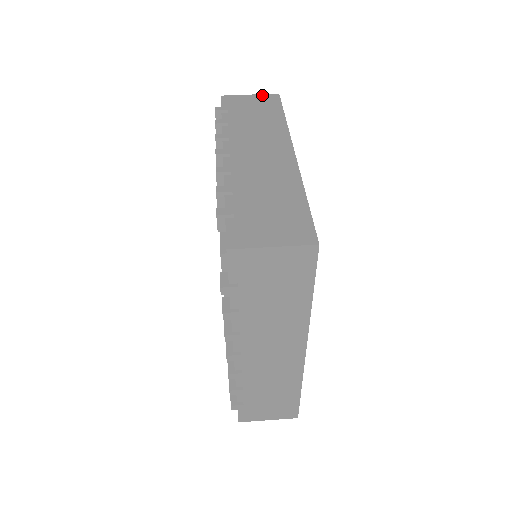
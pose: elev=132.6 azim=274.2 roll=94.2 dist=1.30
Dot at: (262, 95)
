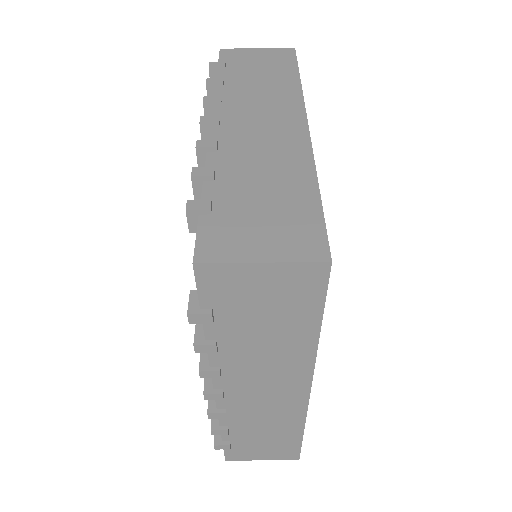
Dot at: (290, 268)
